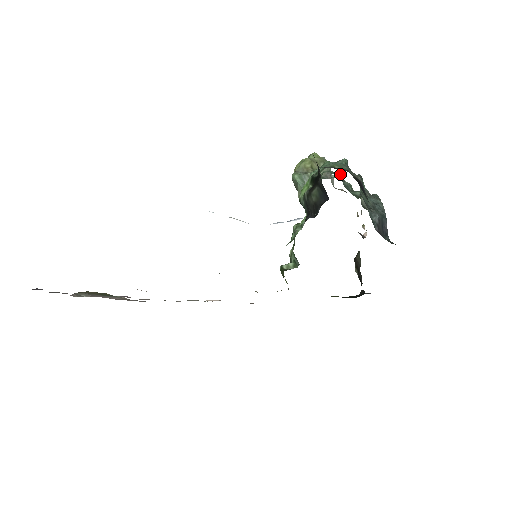
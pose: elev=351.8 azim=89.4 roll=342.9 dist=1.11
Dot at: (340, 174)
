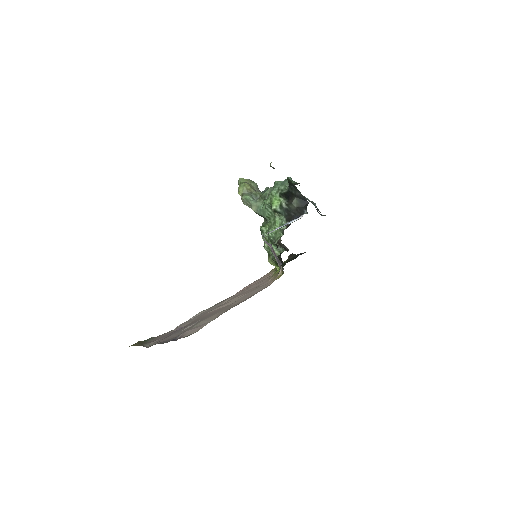
Dot at: occluded
